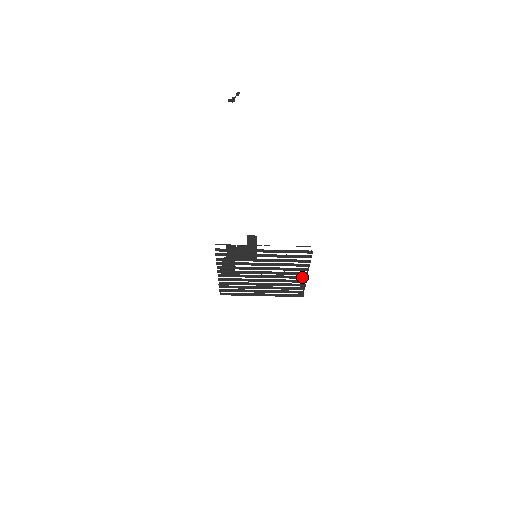
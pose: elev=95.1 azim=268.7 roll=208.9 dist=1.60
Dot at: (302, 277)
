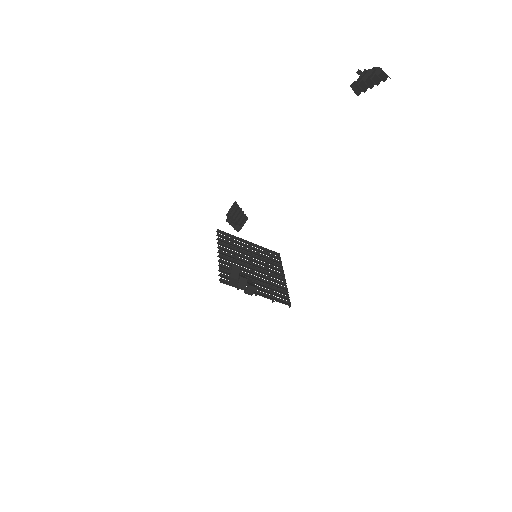
Dot at: (281, 275)
